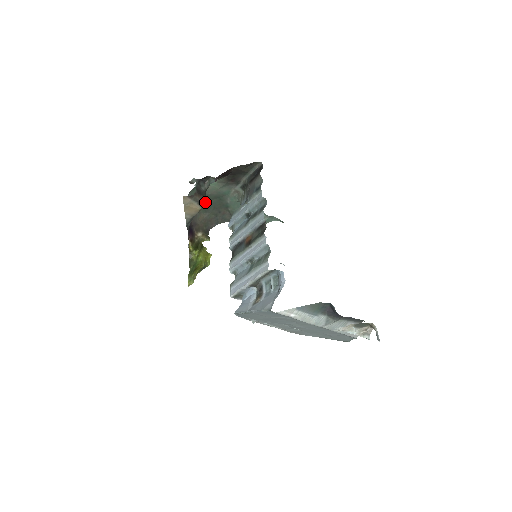
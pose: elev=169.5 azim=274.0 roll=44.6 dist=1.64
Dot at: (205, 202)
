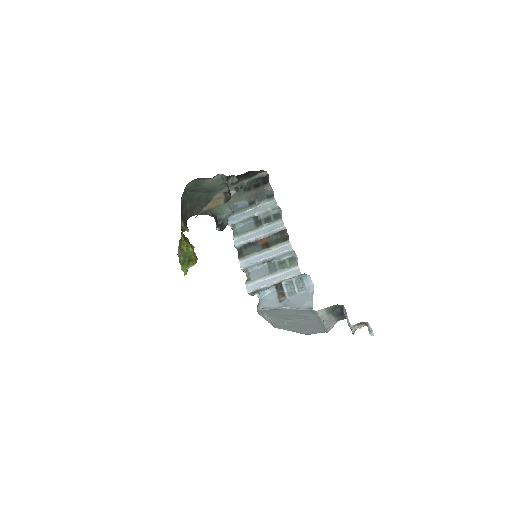
Dot at: (195, 193)
